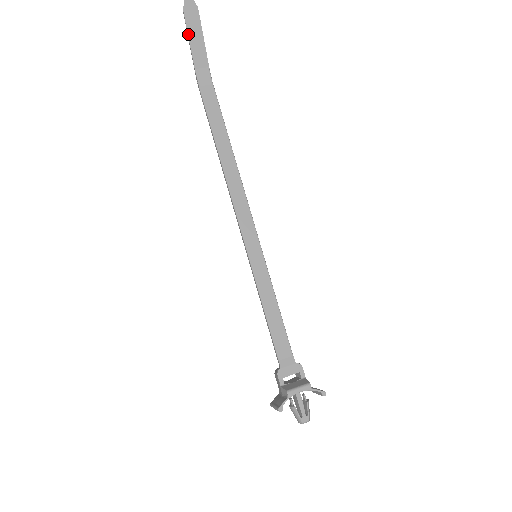
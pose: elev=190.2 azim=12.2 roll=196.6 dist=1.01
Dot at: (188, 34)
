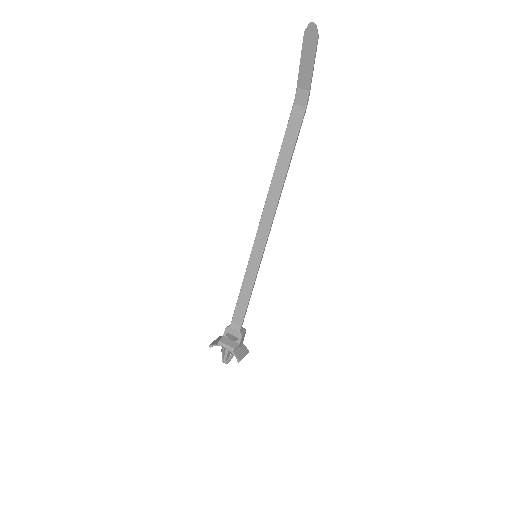
Dot at: (301, 56)
